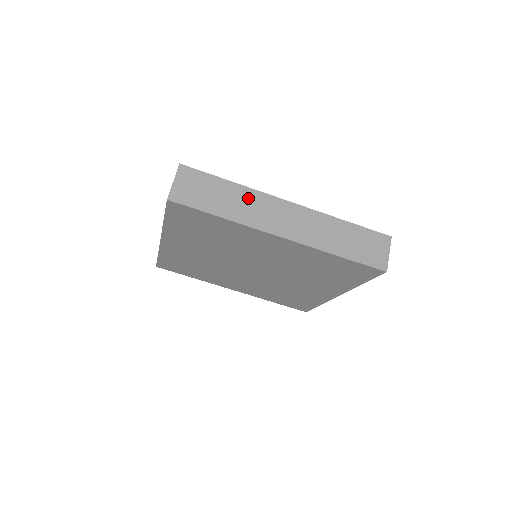
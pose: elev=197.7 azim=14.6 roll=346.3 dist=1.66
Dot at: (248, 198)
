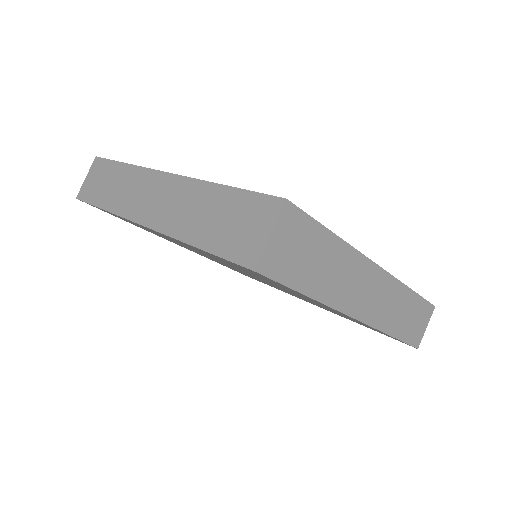
Dot at: (130, 179)
